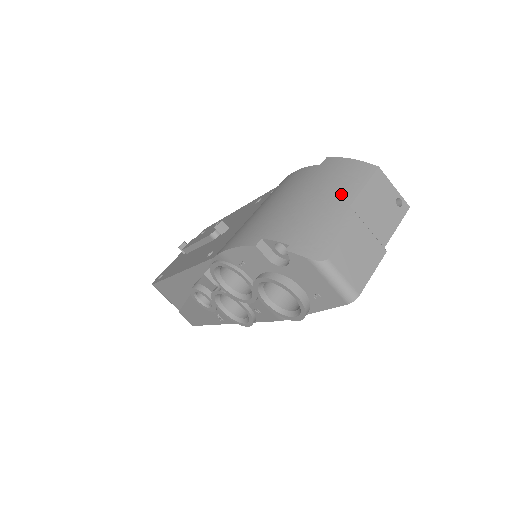
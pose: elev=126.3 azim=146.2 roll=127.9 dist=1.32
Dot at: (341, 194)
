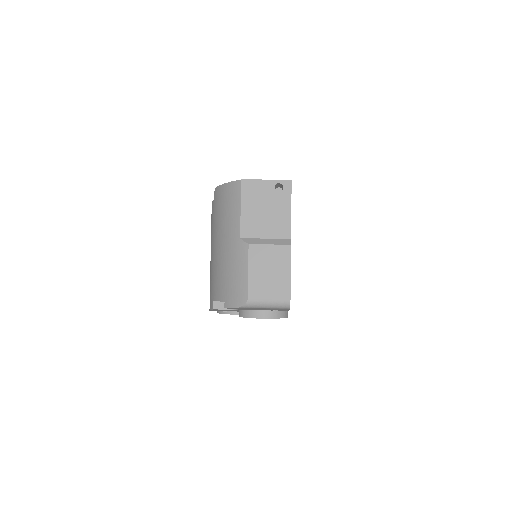
Dot at: (231, 230)
